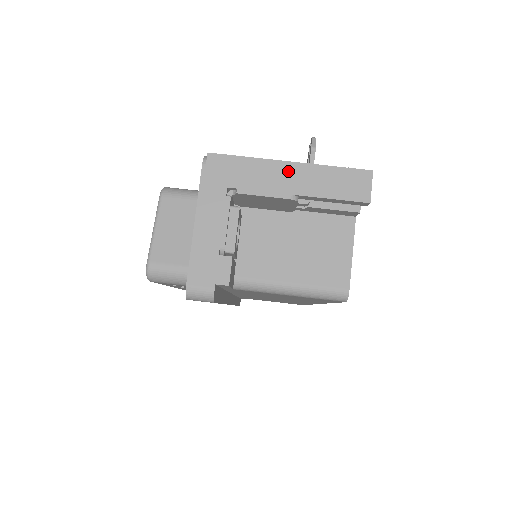
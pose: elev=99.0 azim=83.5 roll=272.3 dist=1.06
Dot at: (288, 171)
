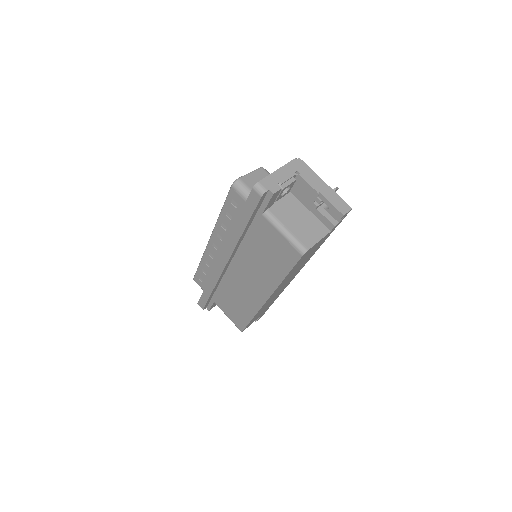
Dot at: (322, 184)
